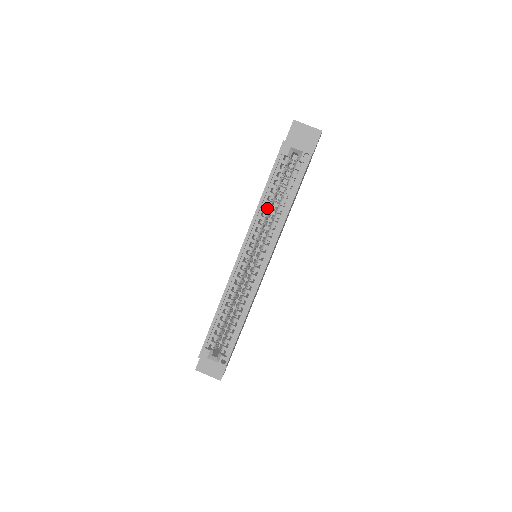
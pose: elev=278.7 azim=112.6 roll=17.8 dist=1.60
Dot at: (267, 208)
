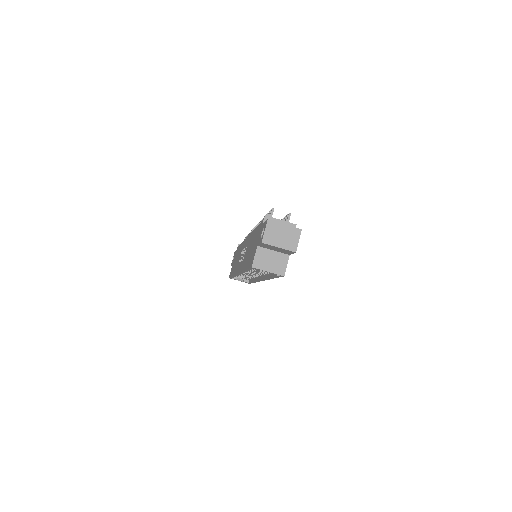
Dot at: occluded
